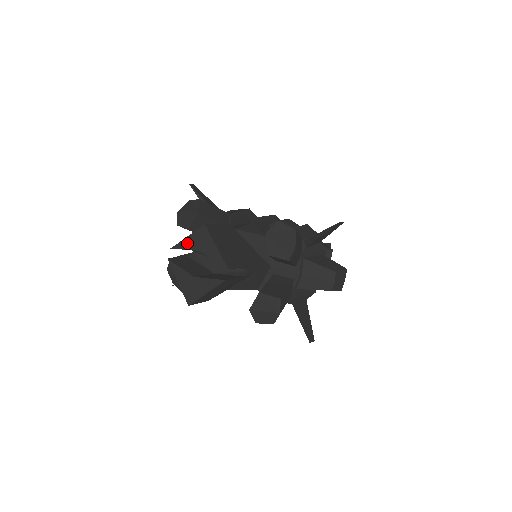
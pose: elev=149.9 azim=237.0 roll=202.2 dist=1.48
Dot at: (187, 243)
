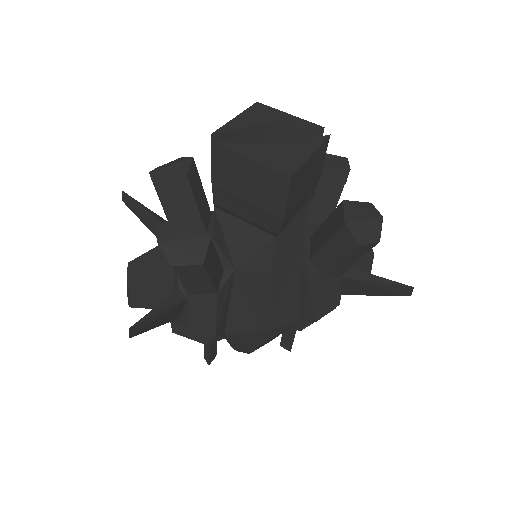
Dot at: (240, 122)
